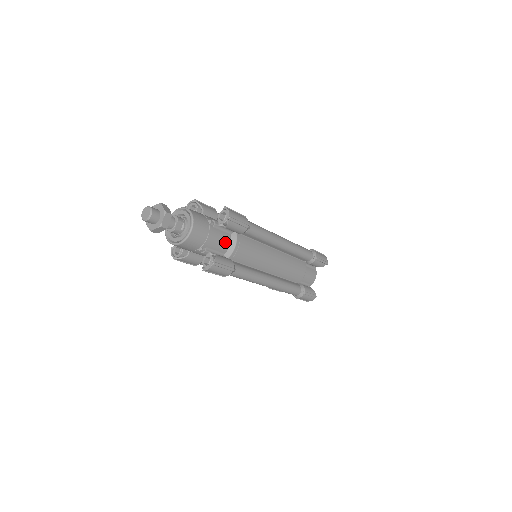
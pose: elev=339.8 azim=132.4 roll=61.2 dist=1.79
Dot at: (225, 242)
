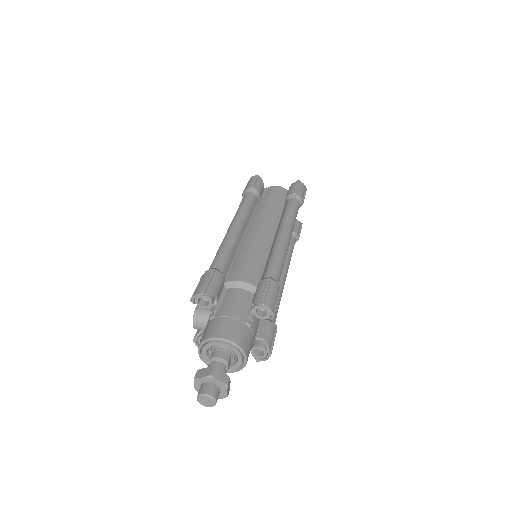
Dot at: occluded
